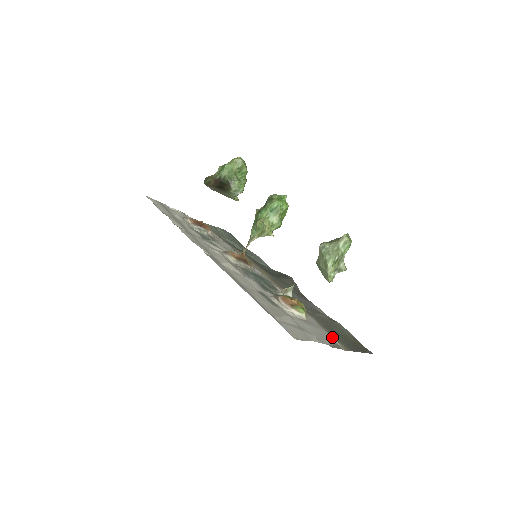
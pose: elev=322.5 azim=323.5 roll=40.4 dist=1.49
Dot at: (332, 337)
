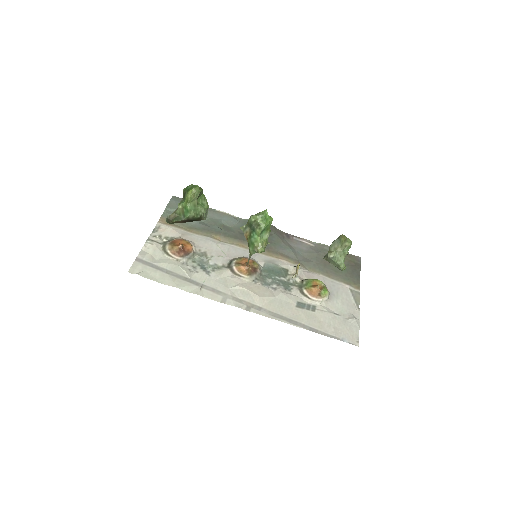
Dot at: (346, 286)
